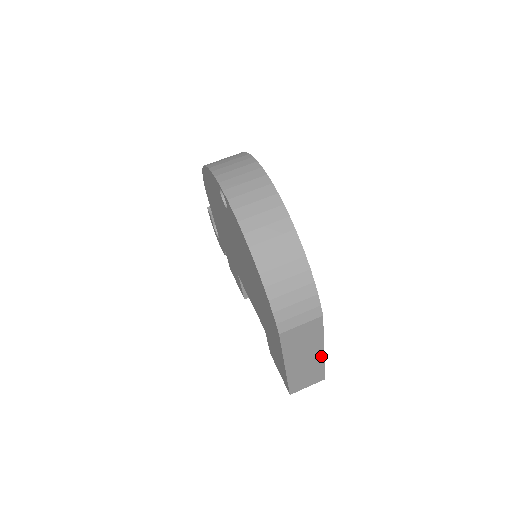
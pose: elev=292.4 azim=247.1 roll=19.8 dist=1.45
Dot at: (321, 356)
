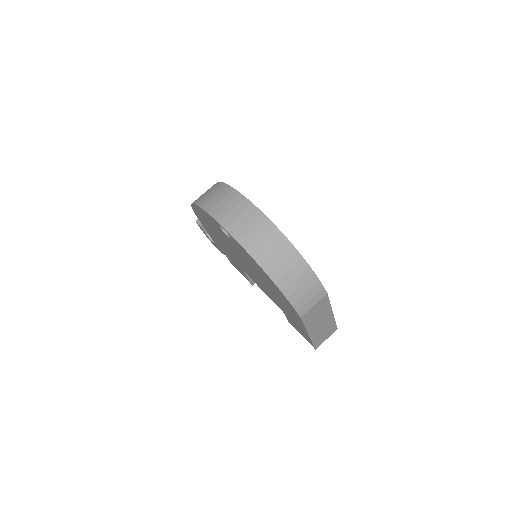
Dot at: (331, 317)
